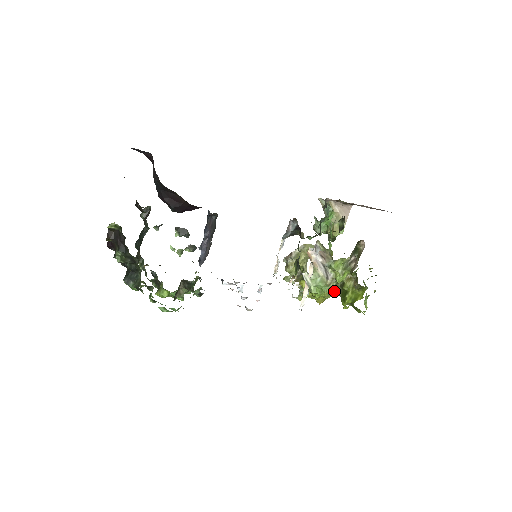
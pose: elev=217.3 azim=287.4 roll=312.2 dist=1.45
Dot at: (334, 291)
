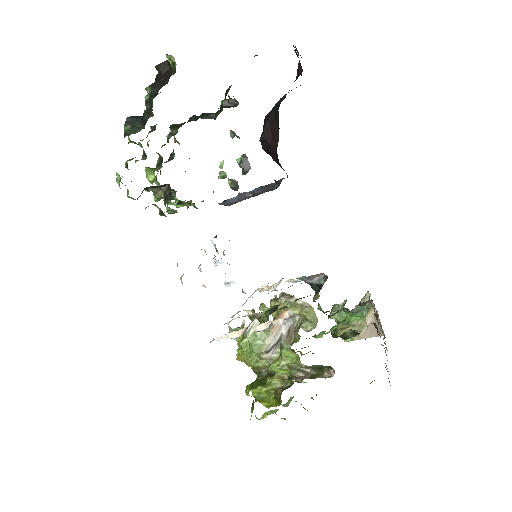
Dot at: (259, 368)
